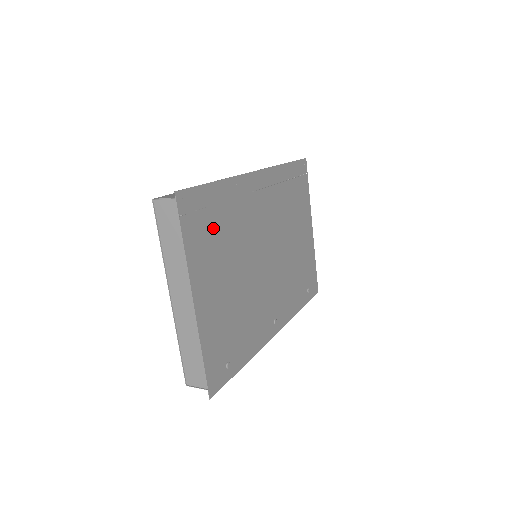
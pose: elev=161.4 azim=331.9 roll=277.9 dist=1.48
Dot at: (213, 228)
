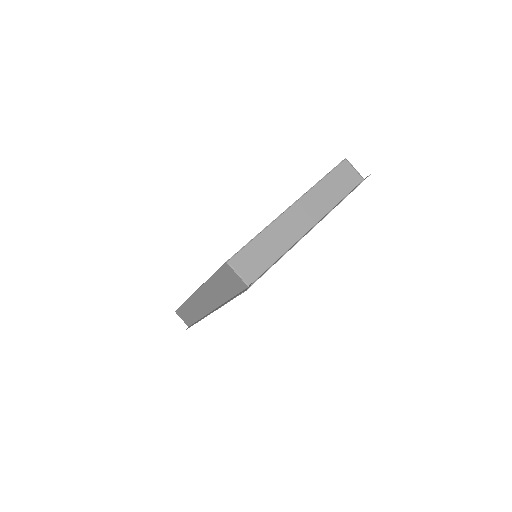
Dot at: occluded
